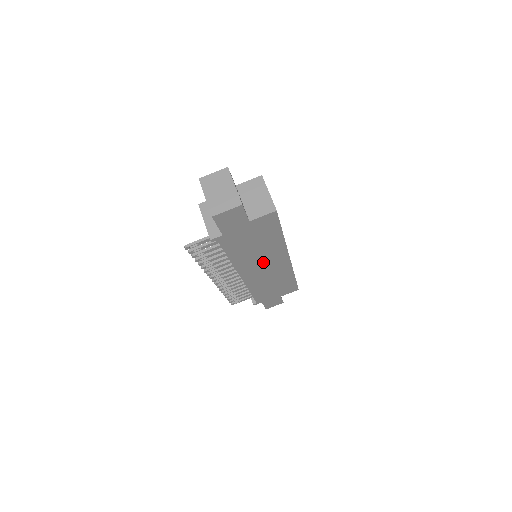
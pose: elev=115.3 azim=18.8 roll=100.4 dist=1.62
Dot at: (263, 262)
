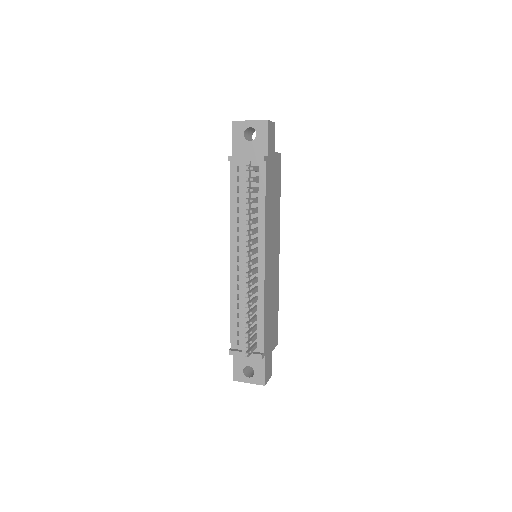
Dot at: (272, 241)
